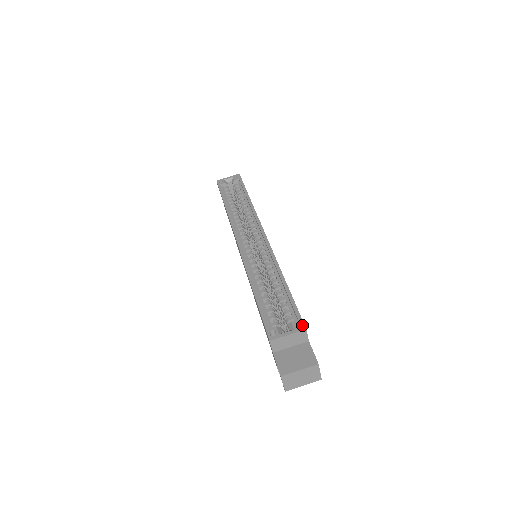
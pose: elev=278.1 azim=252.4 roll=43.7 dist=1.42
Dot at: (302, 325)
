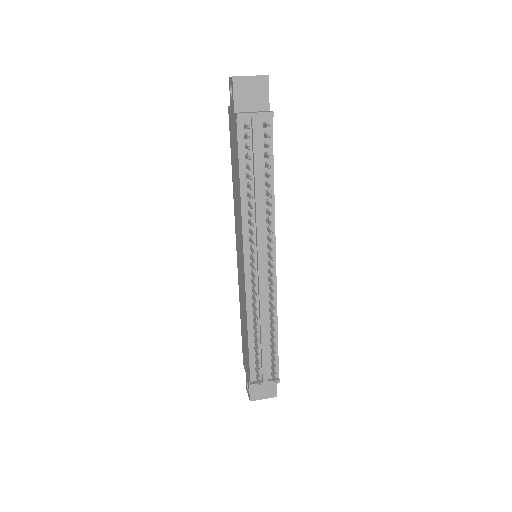
Dot at: occluded
